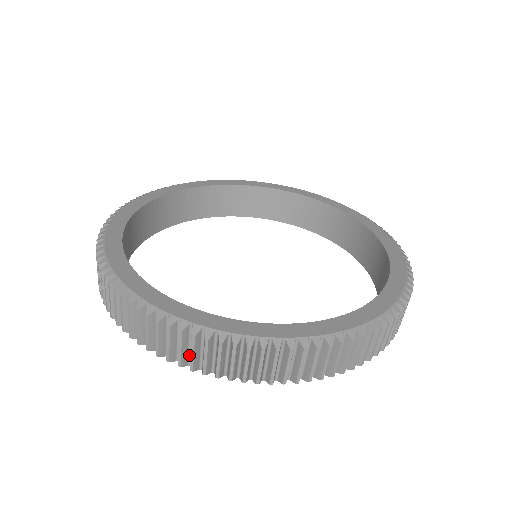
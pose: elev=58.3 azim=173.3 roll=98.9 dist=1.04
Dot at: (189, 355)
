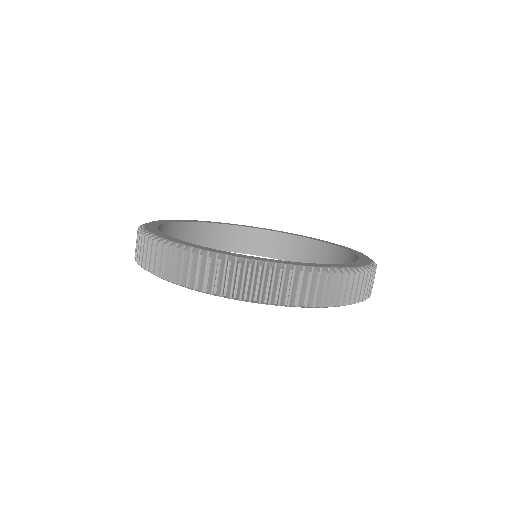
Dot at: occluded
